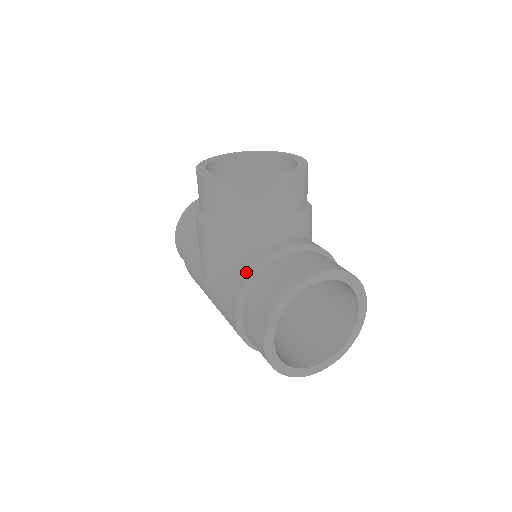
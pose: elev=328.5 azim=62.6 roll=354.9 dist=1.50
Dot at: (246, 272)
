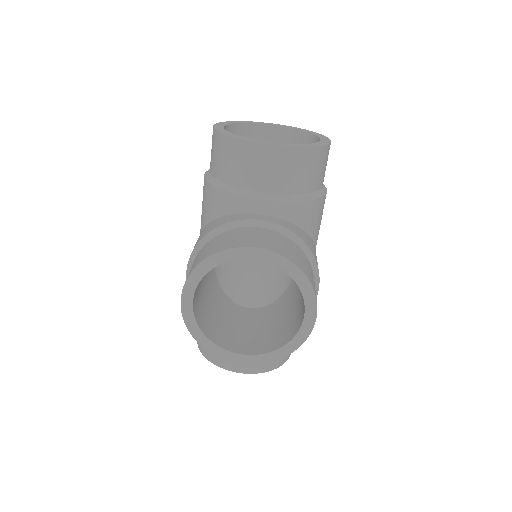
Dot at: occluded
